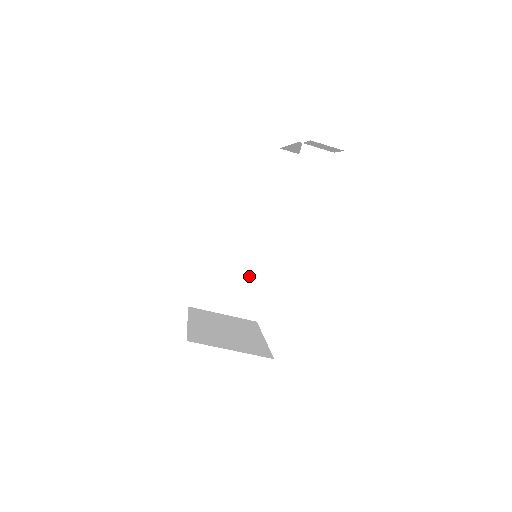
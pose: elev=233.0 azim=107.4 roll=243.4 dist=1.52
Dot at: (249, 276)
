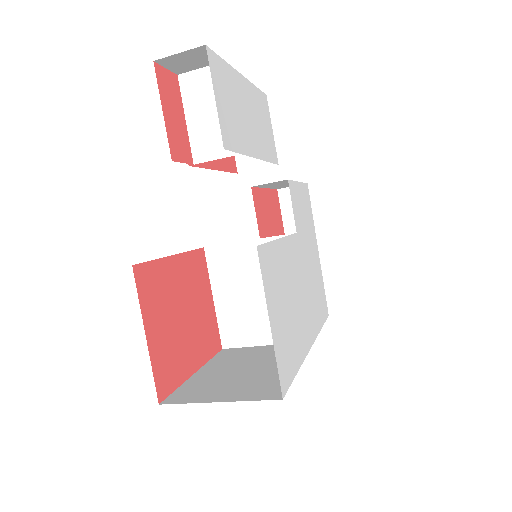
Dot at: occluded
